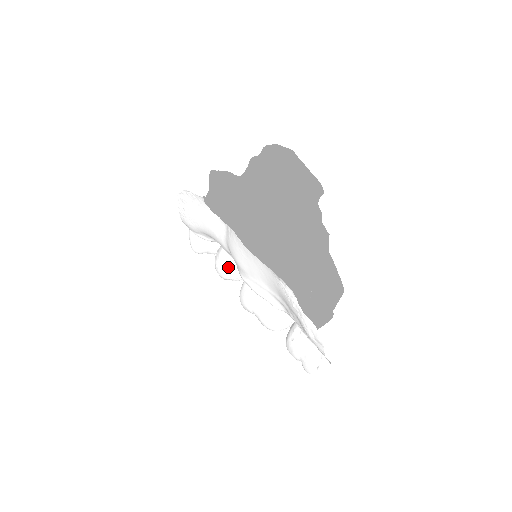
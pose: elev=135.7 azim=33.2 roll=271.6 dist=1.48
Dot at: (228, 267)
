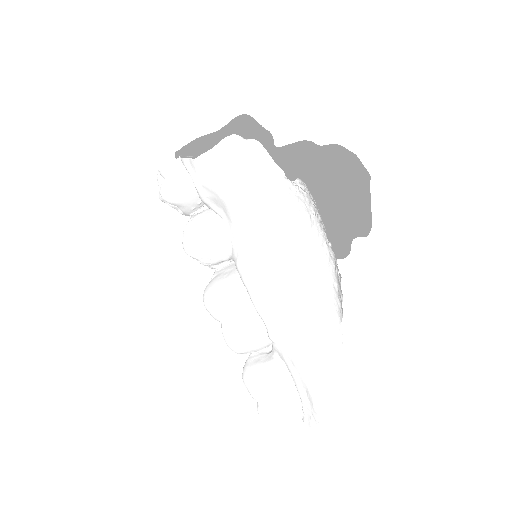
Dot at: (213, 249)
